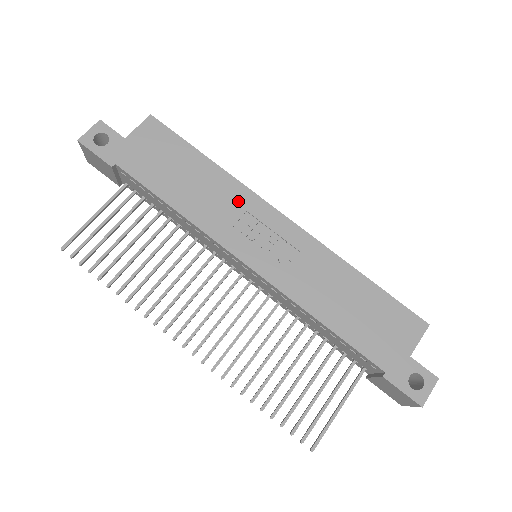
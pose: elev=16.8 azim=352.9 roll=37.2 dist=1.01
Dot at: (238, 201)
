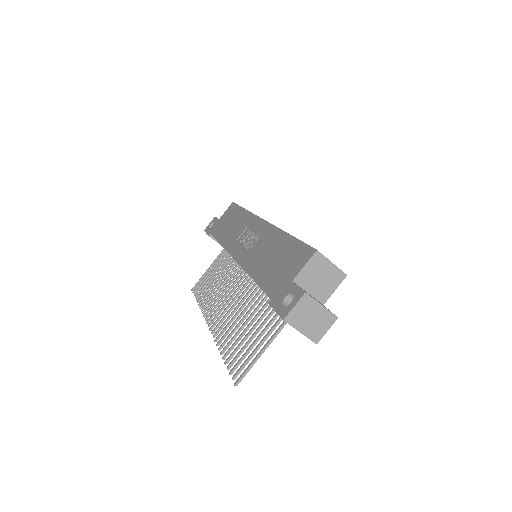
Dot at: (246, 224)
